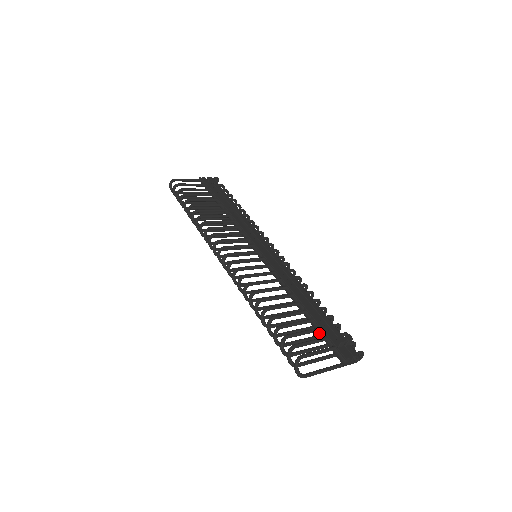
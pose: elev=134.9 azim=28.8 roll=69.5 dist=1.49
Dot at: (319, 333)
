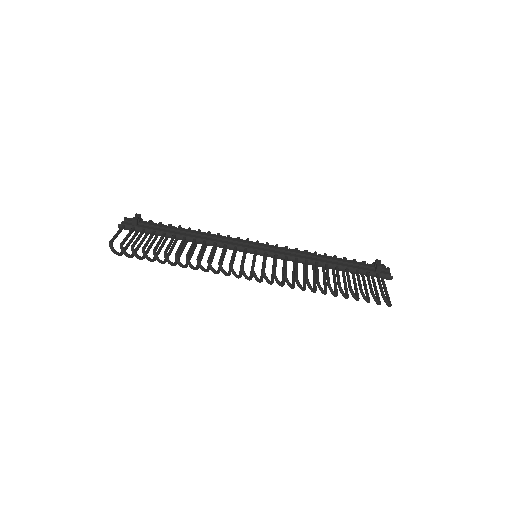
Dot at: (360, 273)
